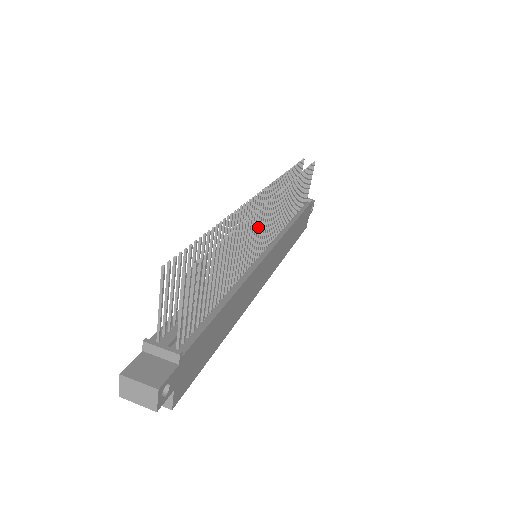
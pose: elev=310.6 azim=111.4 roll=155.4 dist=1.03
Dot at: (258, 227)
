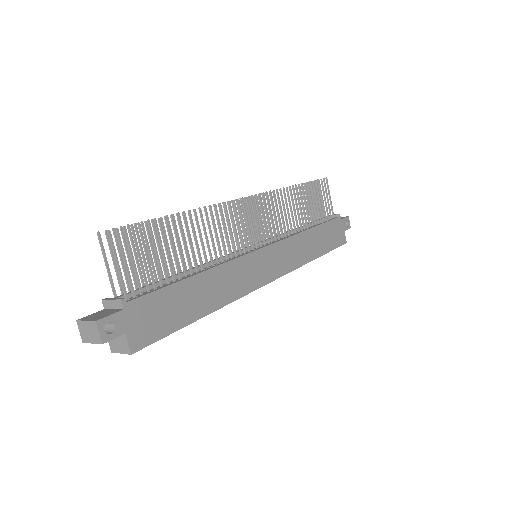
Dot at: (232, 221)
